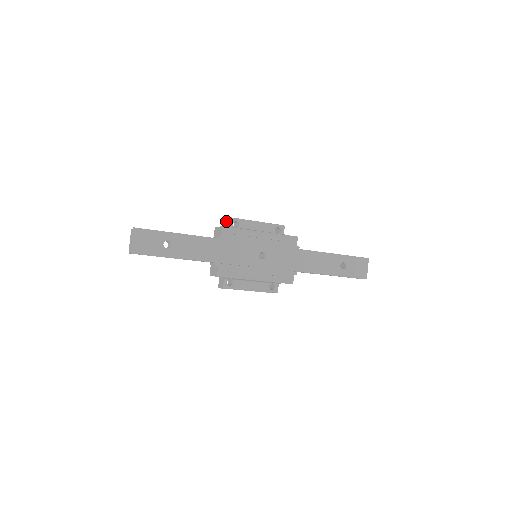
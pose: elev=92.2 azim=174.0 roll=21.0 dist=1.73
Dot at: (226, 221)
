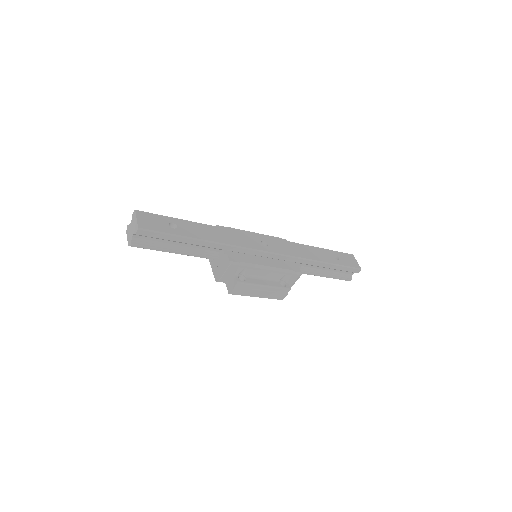
Dot at: occluded
